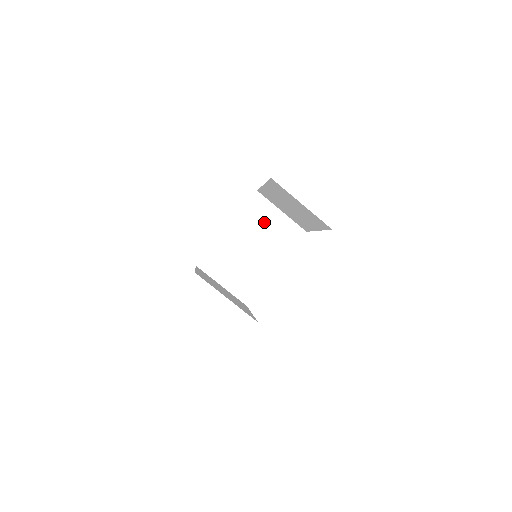
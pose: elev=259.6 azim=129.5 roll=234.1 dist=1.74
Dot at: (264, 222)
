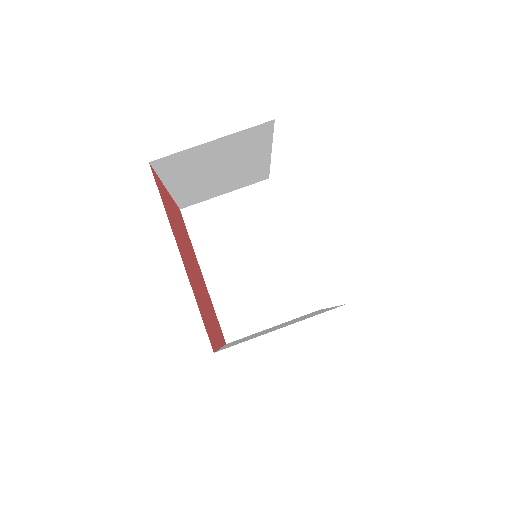
Dot at: (224, 224)
